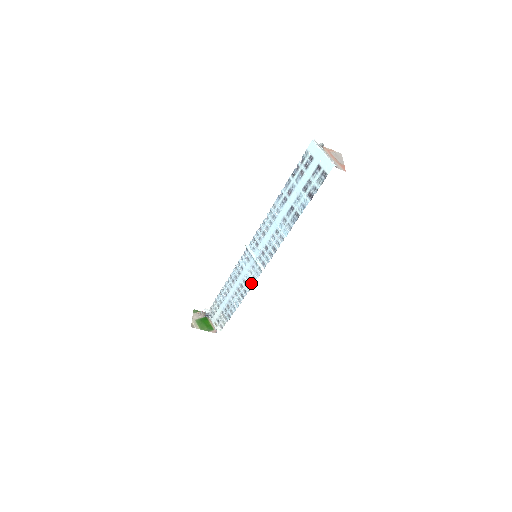
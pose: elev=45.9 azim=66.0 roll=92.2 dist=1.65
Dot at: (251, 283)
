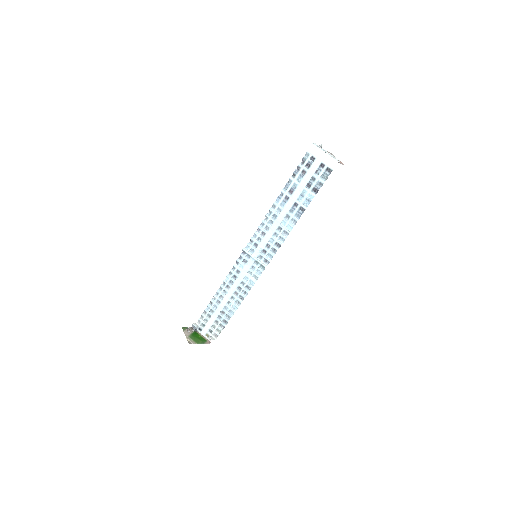
Dot at: (252, 283)
